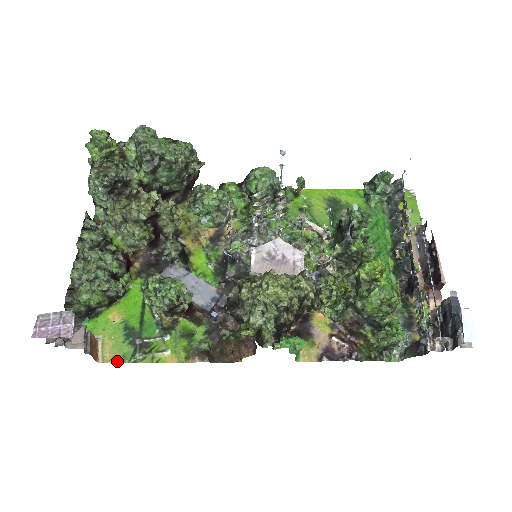
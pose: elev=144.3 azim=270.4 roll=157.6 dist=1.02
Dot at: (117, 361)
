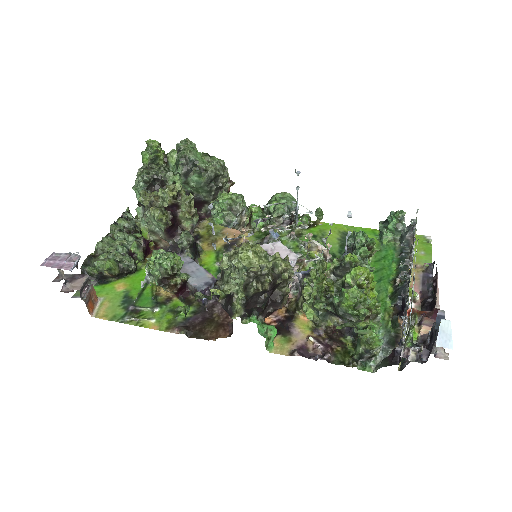
Dot at: (107, 319)
